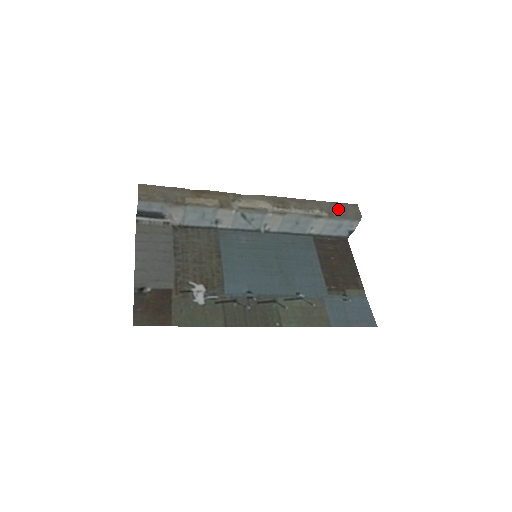
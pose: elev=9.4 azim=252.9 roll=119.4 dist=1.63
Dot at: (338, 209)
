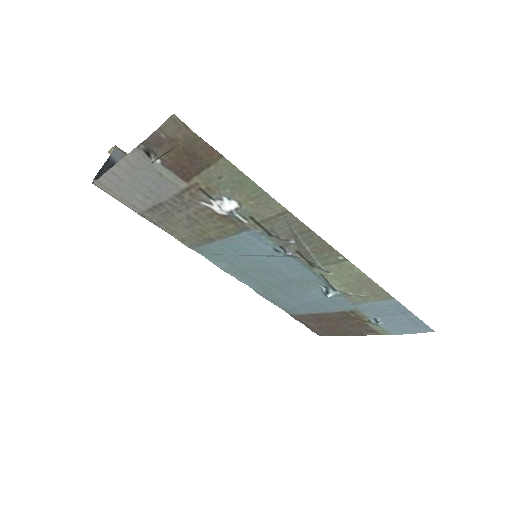
Dot at: occluded
